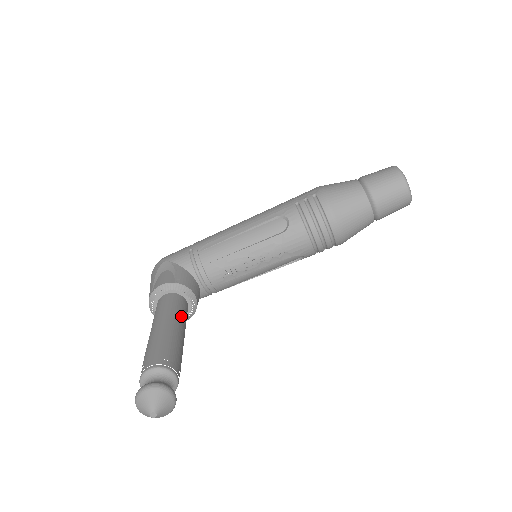
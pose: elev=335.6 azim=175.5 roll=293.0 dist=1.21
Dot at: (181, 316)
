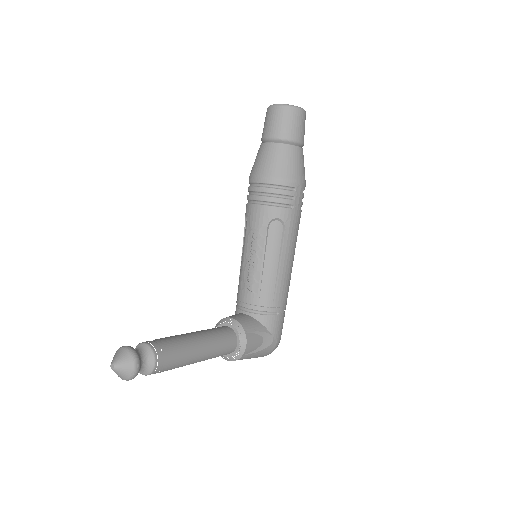
Dot at: (203, 330)
